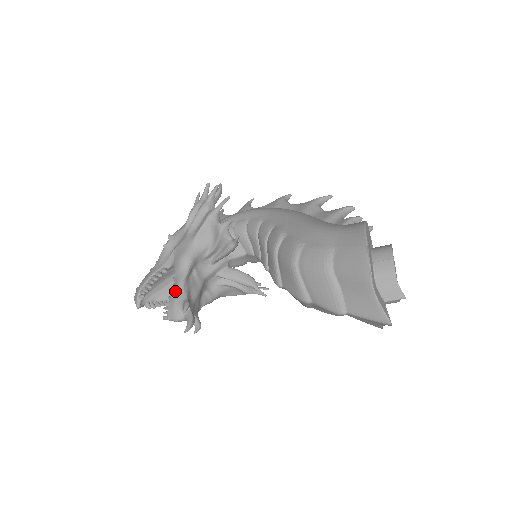
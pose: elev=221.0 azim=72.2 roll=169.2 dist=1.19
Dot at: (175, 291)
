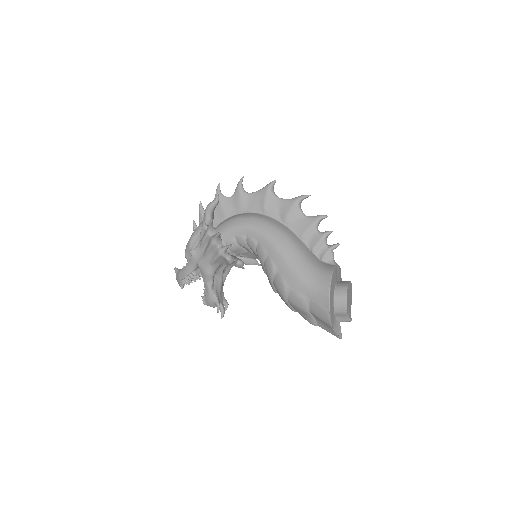
Dot at: (208, 294)
